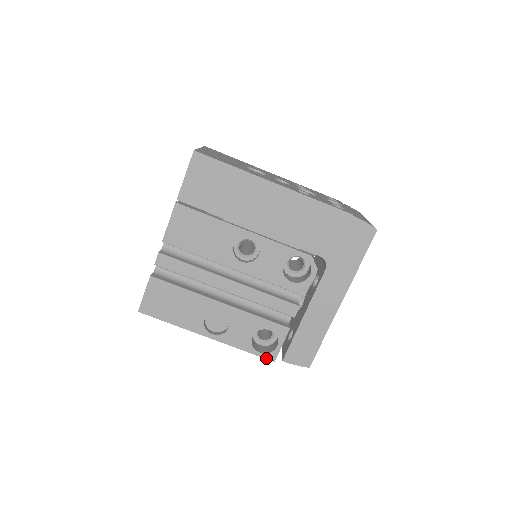
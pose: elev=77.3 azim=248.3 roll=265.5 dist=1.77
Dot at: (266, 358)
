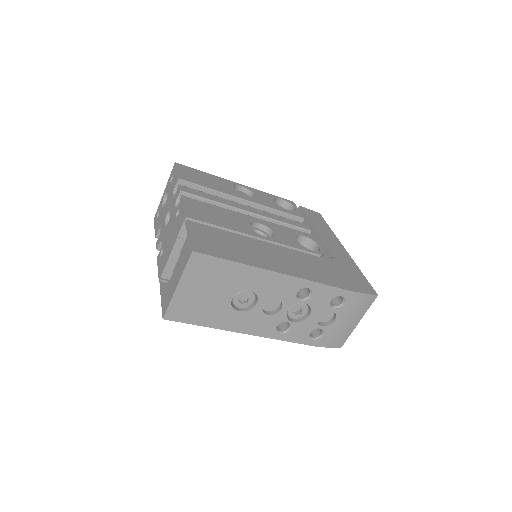
Dot at: occluded
